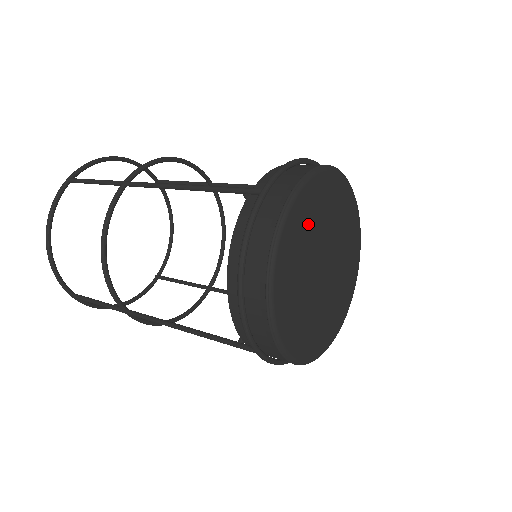
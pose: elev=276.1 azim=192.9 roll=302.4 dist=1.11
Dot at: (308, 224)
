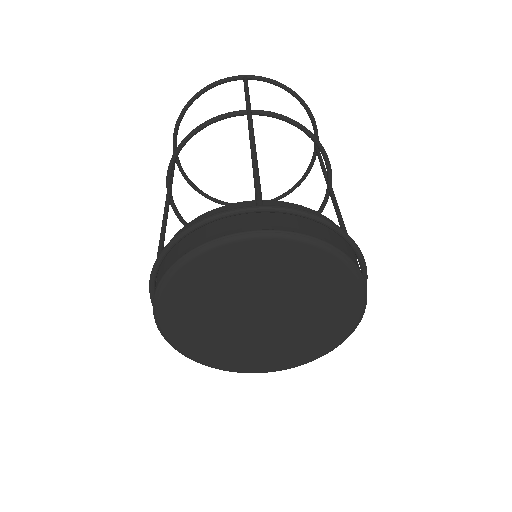
Dot at: (265, 268)
